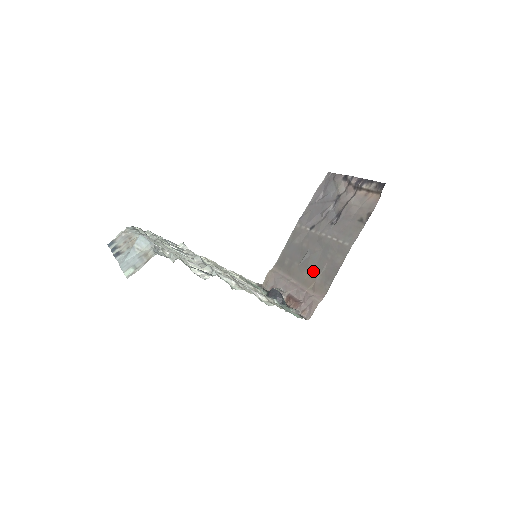
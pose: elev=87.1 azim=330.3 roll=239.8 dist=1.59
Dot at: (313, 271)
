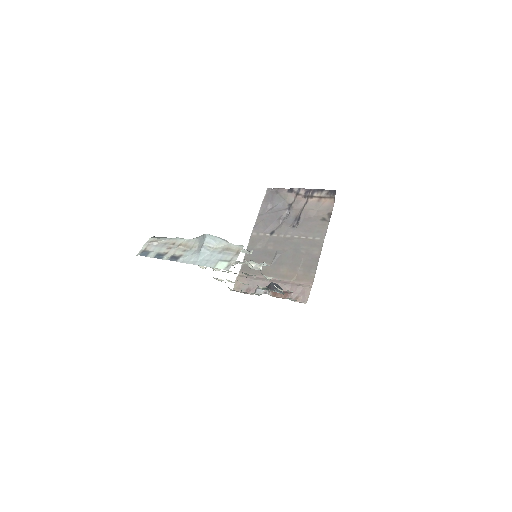
Dot at: (291, 266)
